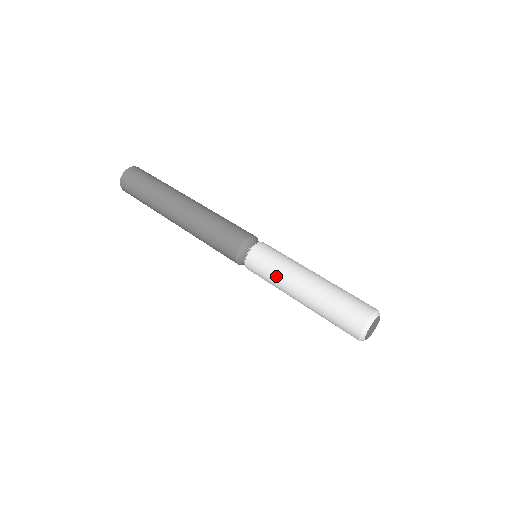
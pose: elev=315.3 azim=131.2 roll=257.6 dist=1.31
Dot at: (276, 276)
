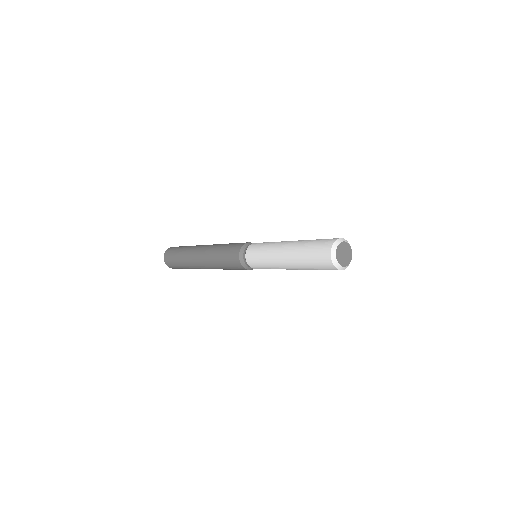
Dot at: (267, 250)
